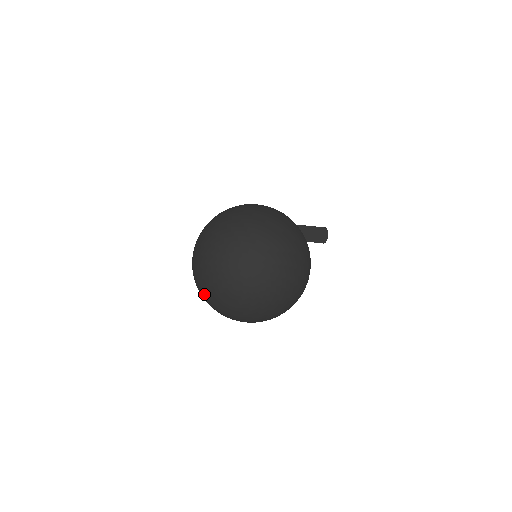
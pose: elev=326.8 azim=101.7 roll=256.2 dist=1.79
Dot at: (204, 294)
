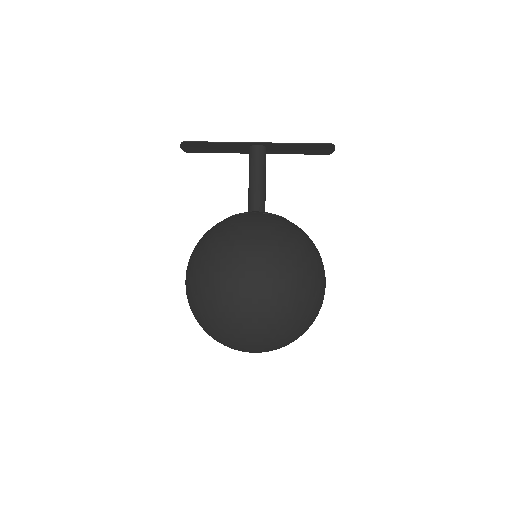
Dot at: occluded
